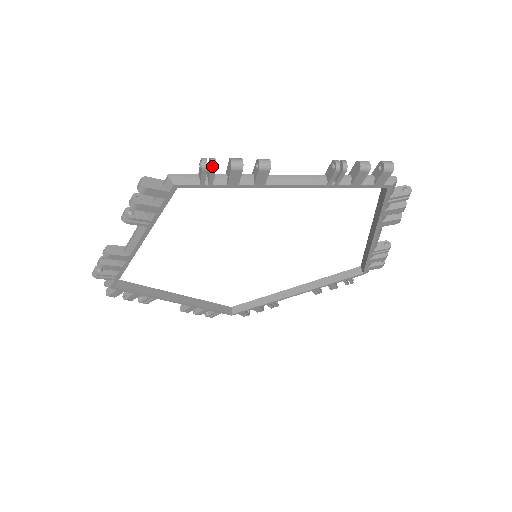
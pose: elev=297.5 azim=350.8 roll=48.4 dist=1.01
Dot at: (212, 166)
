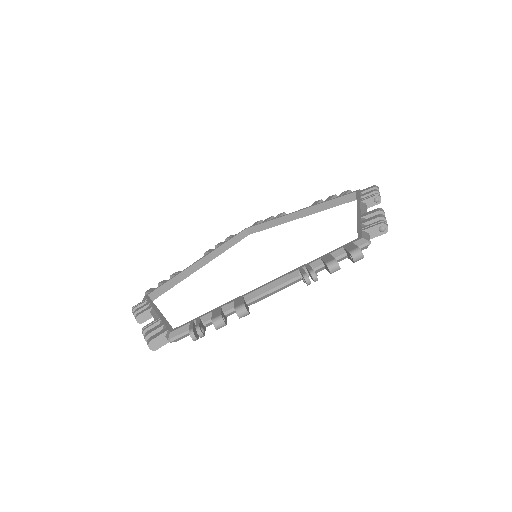
Dot at: (201, 337)
